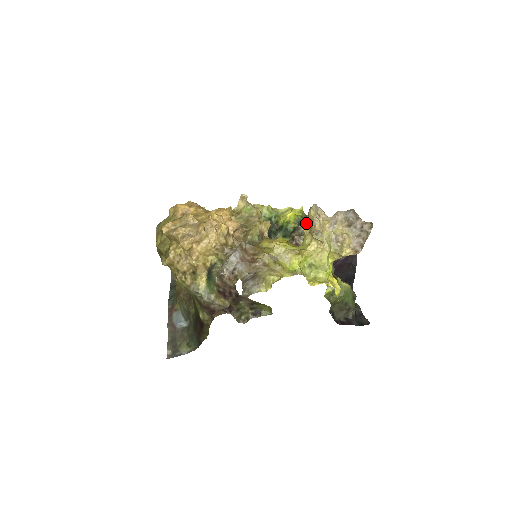
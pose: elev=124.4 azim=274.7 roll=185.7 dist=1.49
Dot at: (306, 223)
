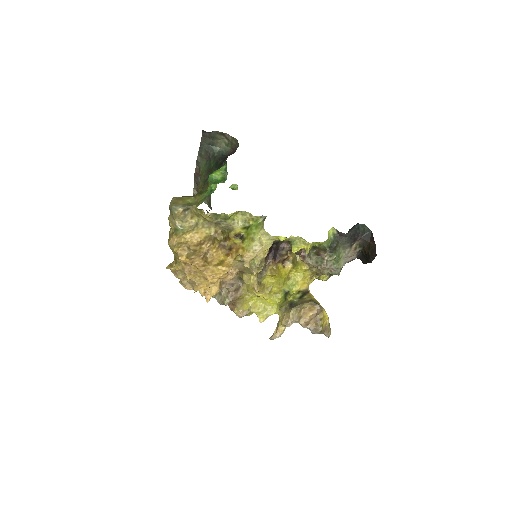
Dot at: (281, 315)
